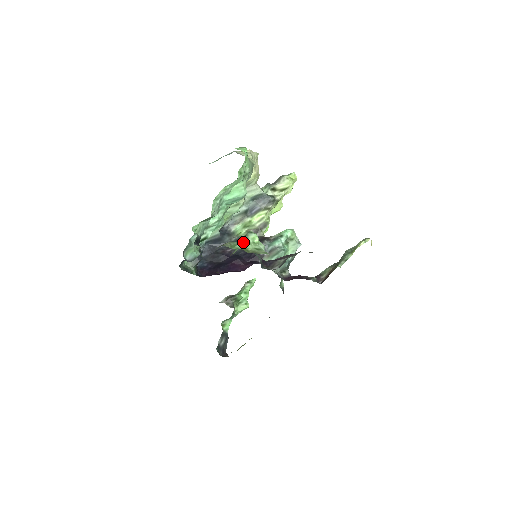
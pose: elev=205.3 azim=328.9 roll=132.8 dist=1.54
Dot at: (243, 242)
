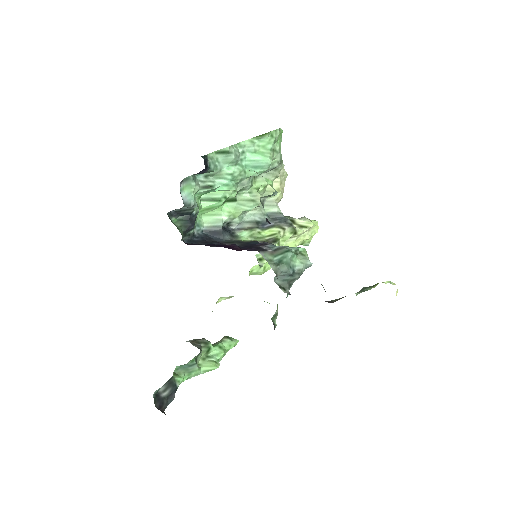
Dot at: (256, 172)
